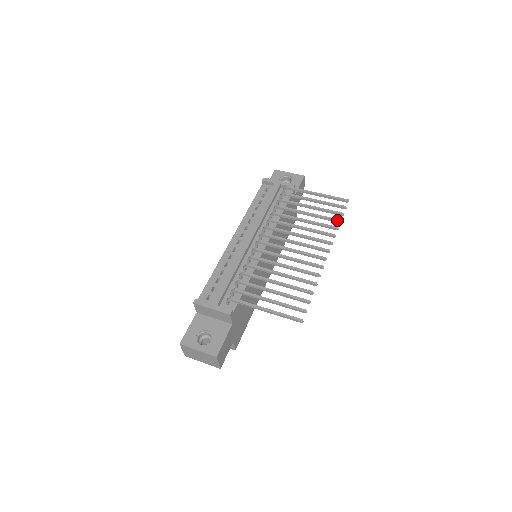
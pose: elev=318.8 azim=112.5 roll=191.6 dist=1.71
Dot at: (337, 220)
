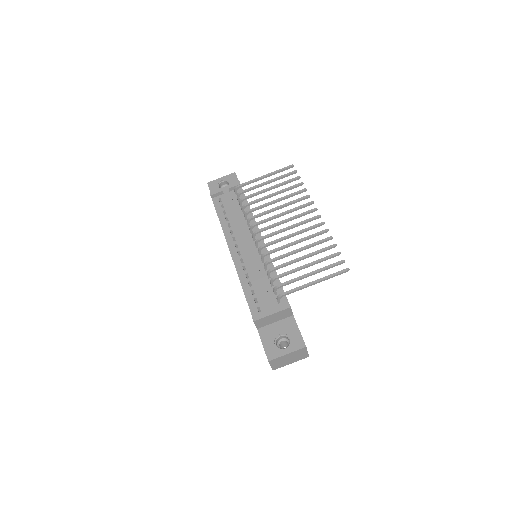
Dot at: (300, 184)
